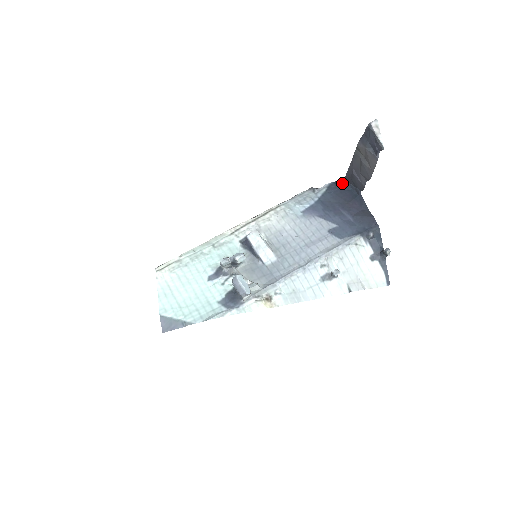
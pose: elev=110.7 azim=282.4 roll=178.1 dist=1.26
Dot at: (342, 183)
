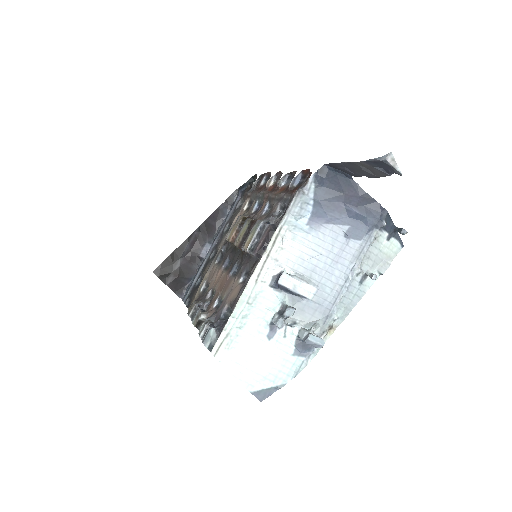
Dot at: (325, 170)
